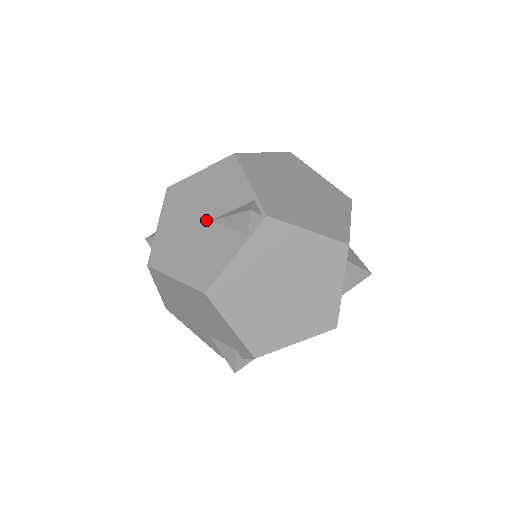
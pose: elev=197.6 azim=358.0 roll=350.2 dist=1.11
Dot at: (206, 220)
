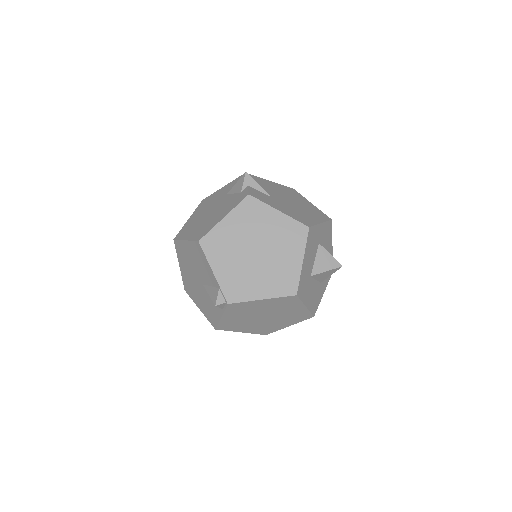
Dot at: (201, 282)
